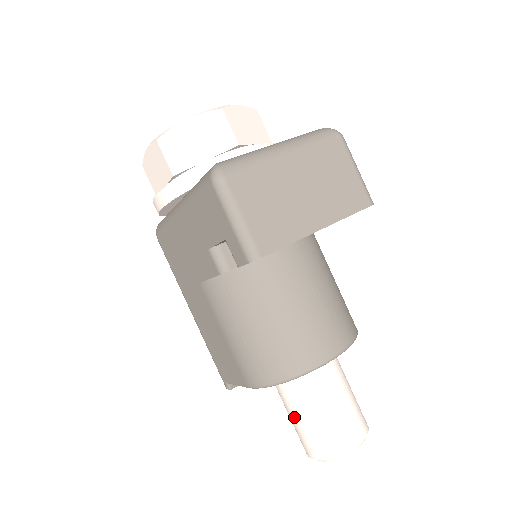
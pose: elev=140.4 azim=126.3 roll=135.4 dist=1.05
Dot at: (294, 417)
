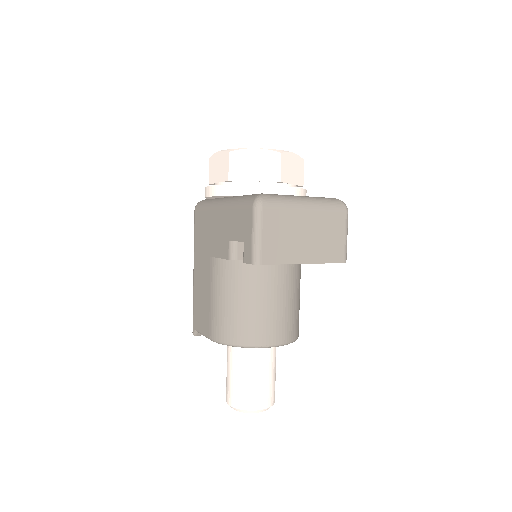
Dot at: (230, 373)
